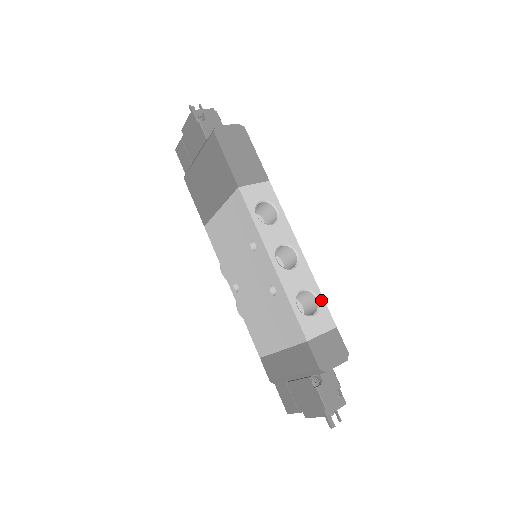
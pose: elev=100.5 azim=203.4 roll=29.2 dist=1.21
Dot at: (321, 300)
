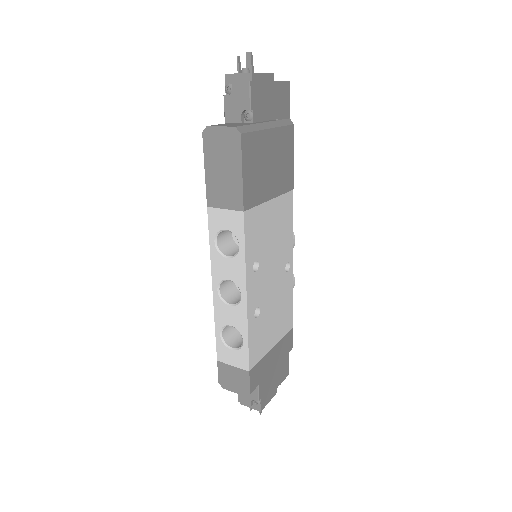
Dot at: (245, 344)
